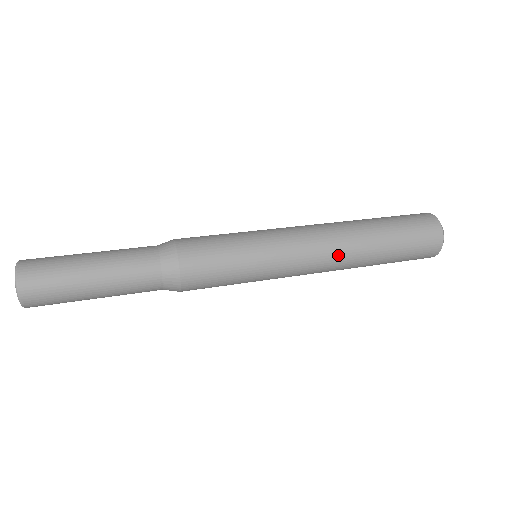
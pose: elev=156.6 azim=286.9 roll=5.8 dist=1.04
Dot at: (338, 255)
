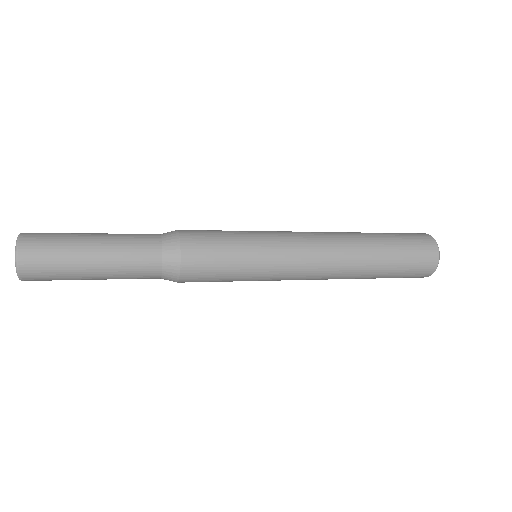
Dot at: (337, 250)
